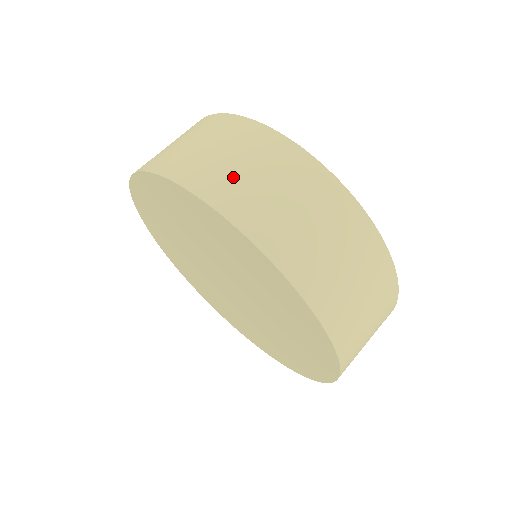
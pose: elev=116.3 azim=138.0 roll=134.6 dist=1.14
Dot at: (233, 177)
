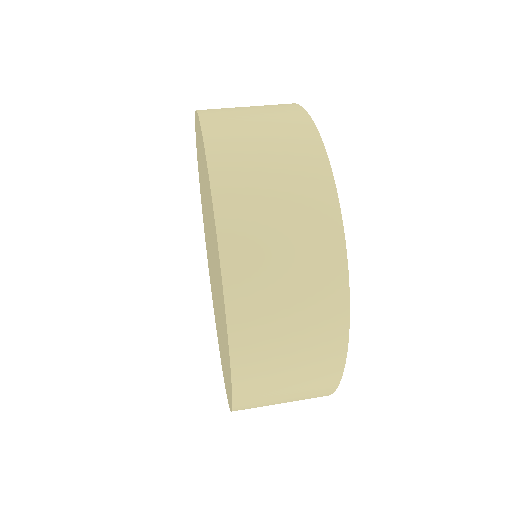
Dot at: occluded
